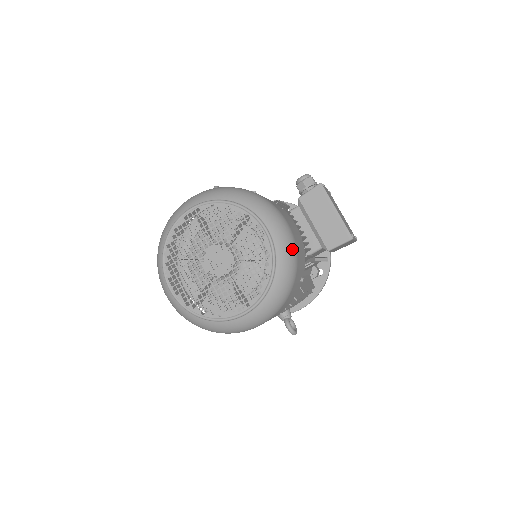
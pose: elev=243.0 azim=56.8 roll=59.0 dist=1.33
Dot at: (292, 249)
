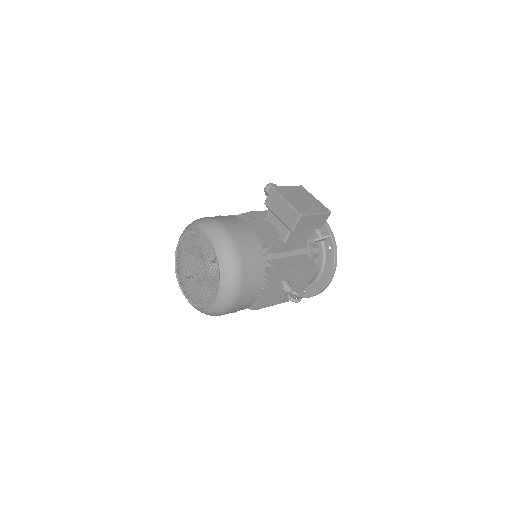
Dot at: (229, 243)
